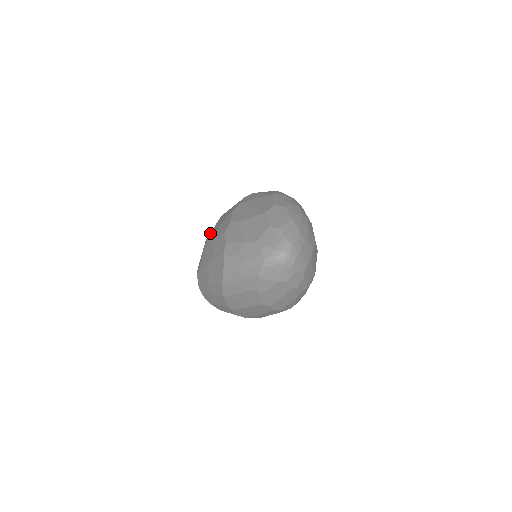
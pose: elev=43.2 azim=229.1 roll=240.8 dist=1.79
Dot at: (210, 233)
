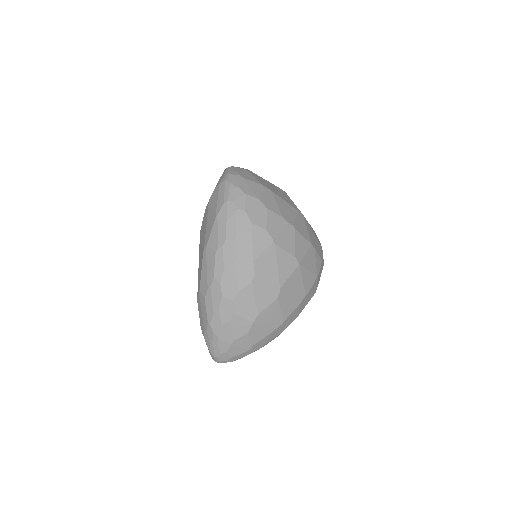
Dot at: occluded
